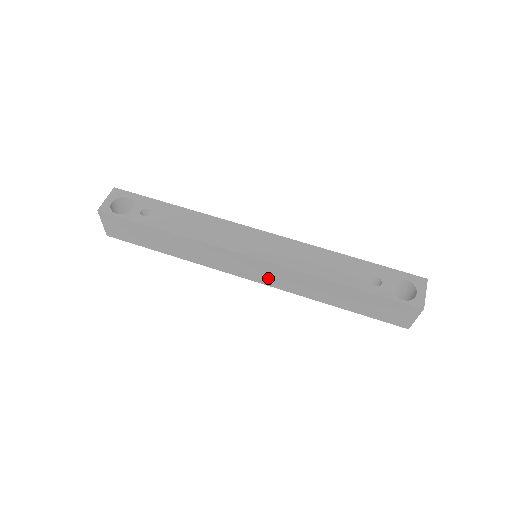
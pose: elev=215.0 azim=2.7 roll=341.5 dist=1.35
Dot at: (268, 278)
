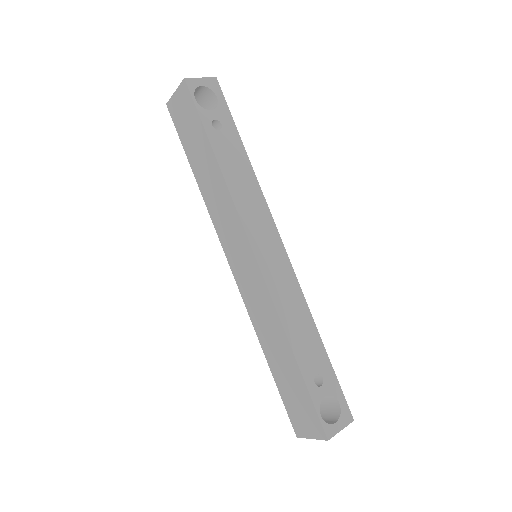
Dot at: (245, 282)
